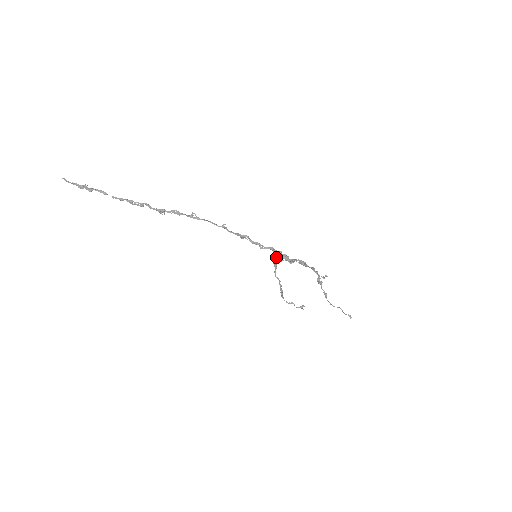
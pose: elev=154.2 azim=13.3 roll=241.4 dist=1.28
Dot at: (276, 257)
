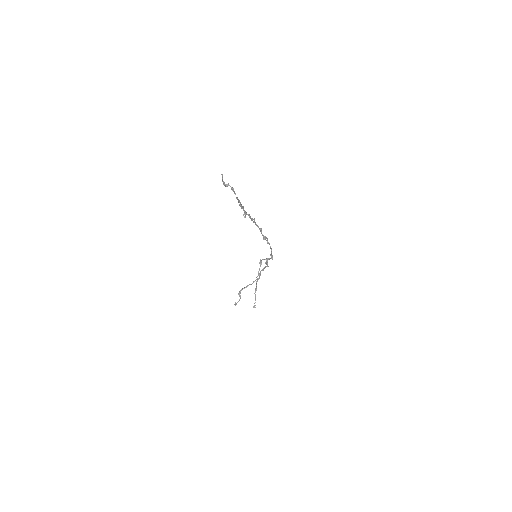
Dot at: occluded
